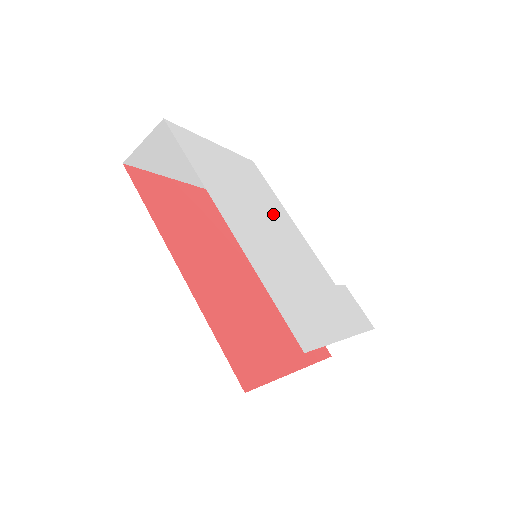
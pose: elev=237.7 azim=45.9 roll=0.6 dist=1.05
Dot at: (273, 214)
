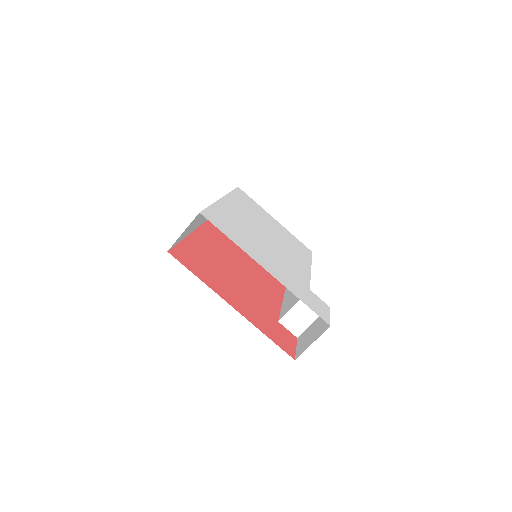
Dot at: (287, 247)
